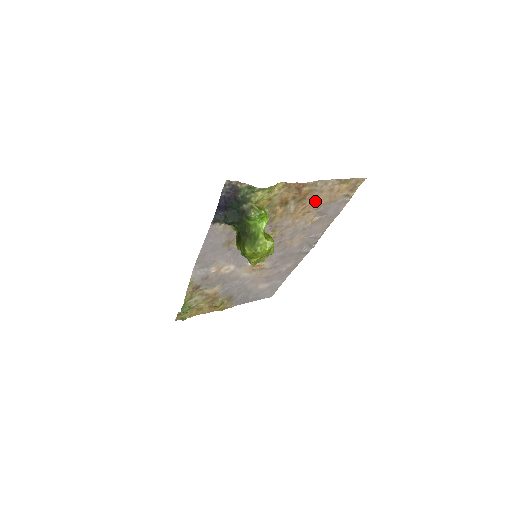
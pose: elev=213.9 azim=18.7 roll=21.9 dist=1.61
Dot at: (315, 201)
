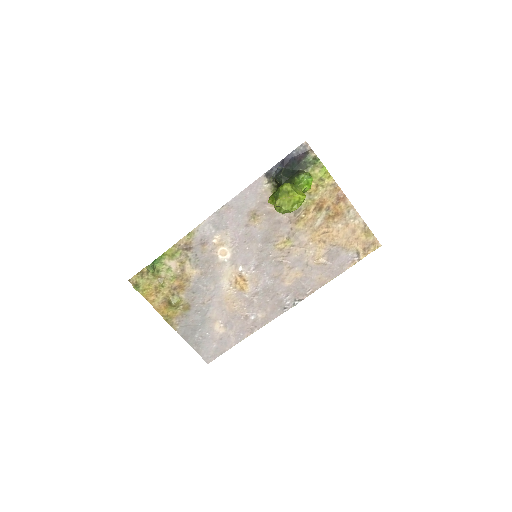
Dot at: (336, 233)
